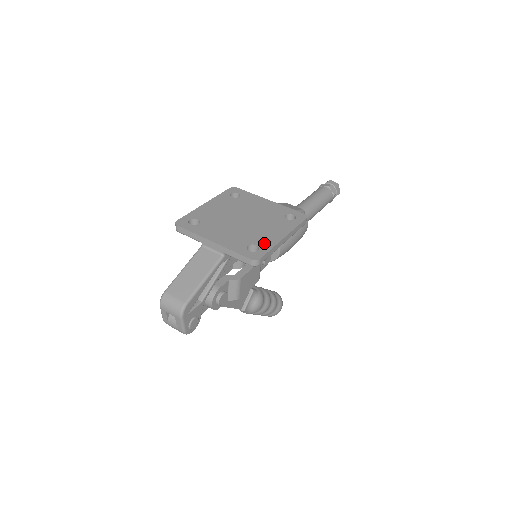
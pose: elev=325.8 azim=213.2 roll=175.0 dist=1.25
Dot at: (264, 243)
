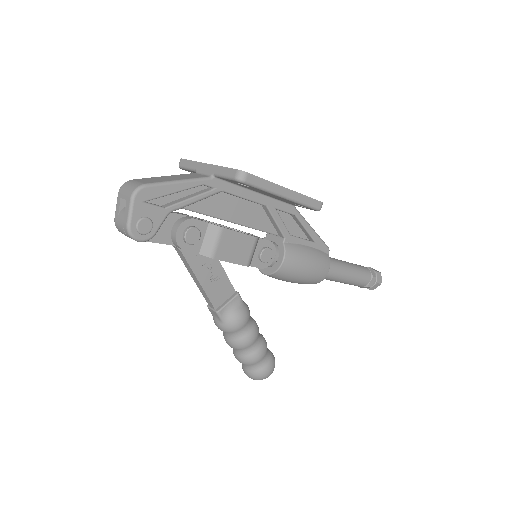
Dot at: occluded
